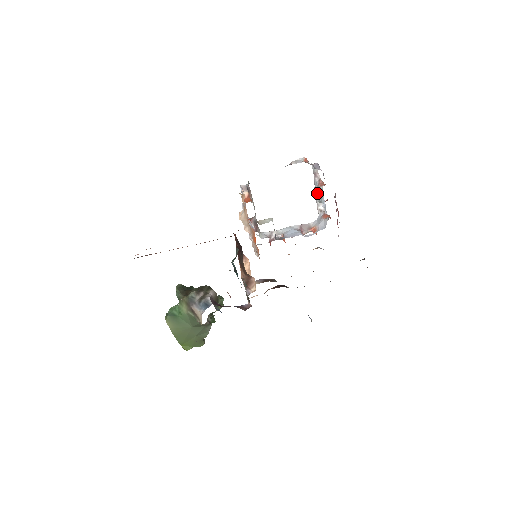
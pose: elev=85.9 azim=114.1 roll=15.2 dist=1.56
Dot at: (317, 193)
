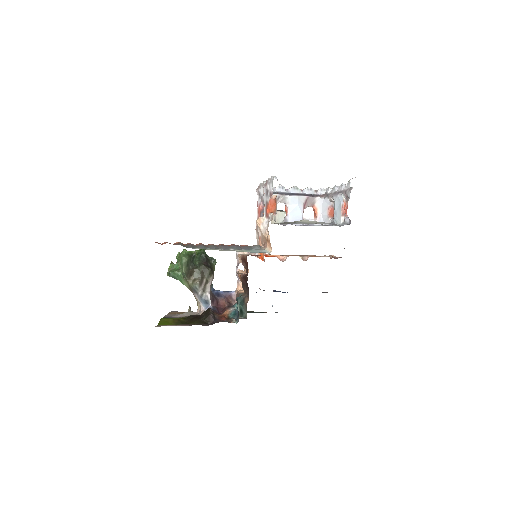
Dot at: (337, 203)
